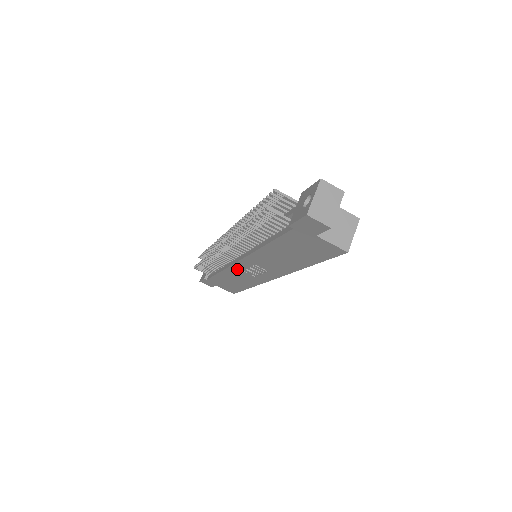
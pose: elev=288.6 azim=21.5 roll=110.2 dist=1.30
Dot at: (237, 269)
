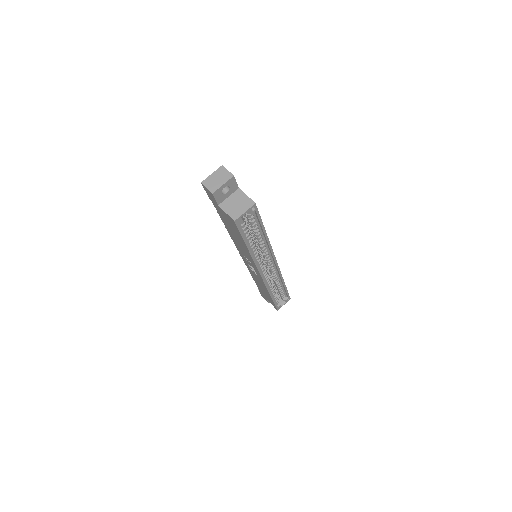
Dot at: (249, 267)
